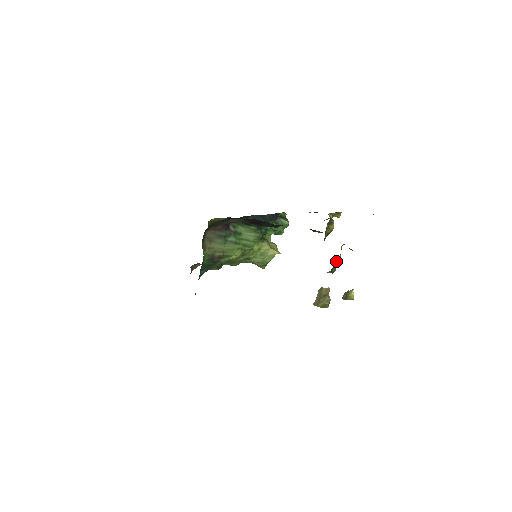
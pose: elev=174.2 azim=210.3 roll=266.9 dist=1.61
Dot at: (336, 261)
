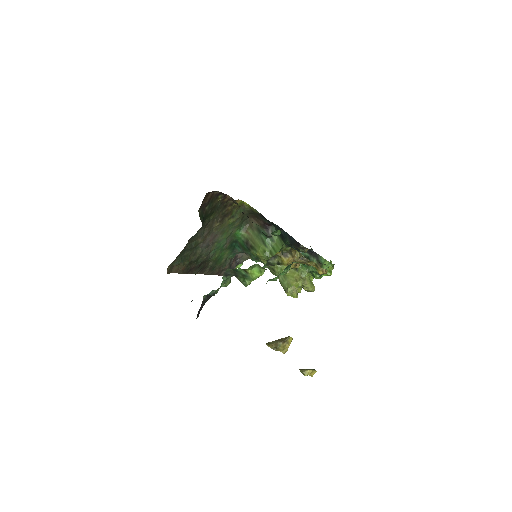
Dot at: (243, 271)
